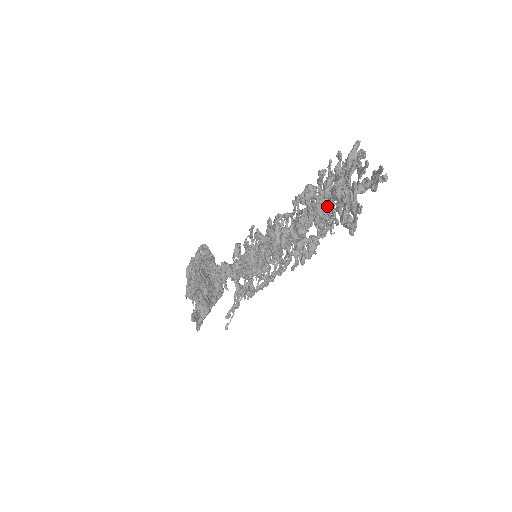
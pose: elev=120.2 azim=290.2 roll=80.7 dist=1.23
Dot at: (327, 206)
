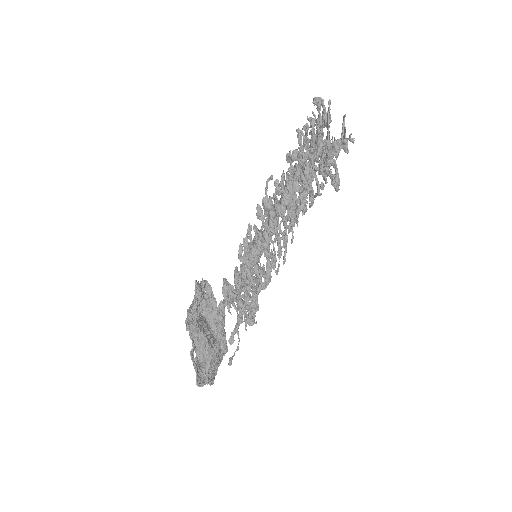
Dot at: occluded
